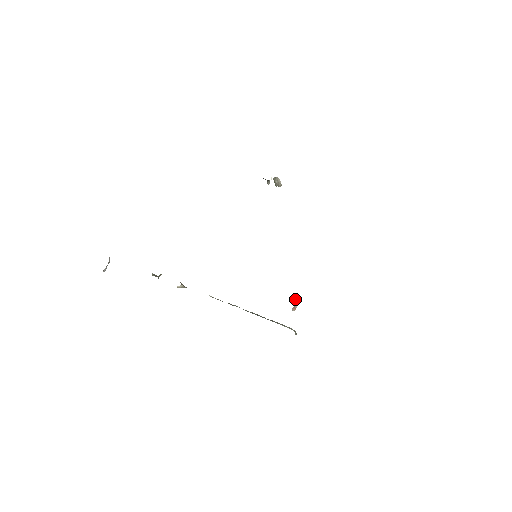
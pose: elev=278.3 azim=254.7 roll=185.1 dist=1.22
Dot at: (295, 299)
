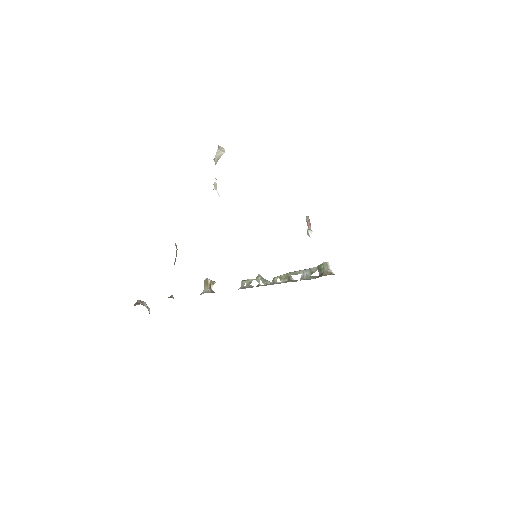
Dot at: (307, 232)
